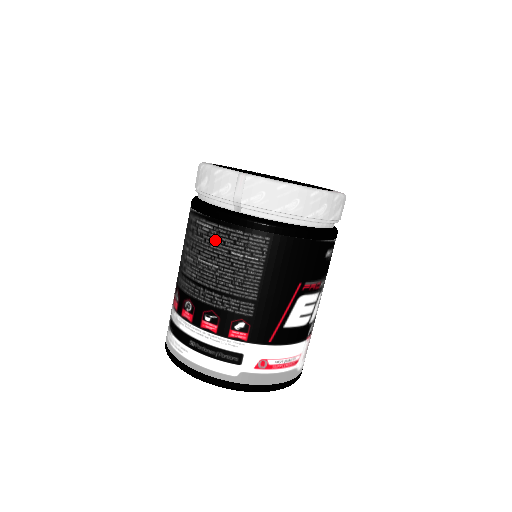
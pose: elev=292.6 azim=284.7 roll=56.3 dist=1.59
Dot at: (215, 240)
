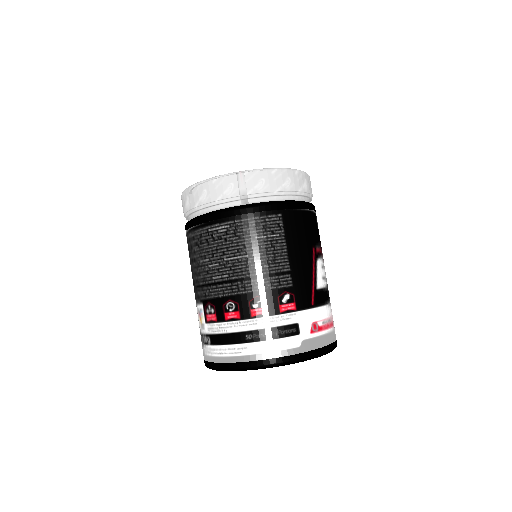
Dot at: (236, 234)
